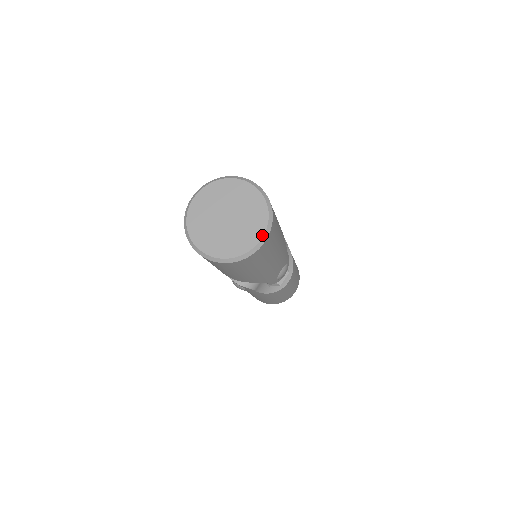
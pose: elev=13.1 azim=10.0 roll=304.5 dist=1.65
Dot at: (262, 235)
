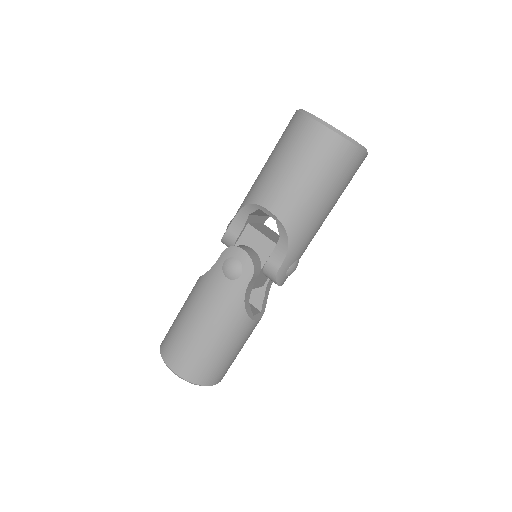
Dot at: occluded
